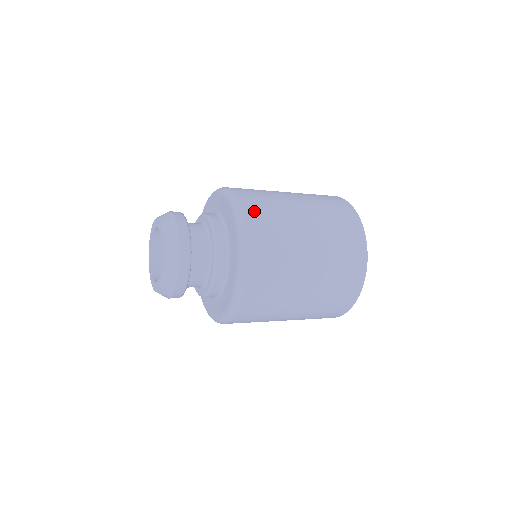
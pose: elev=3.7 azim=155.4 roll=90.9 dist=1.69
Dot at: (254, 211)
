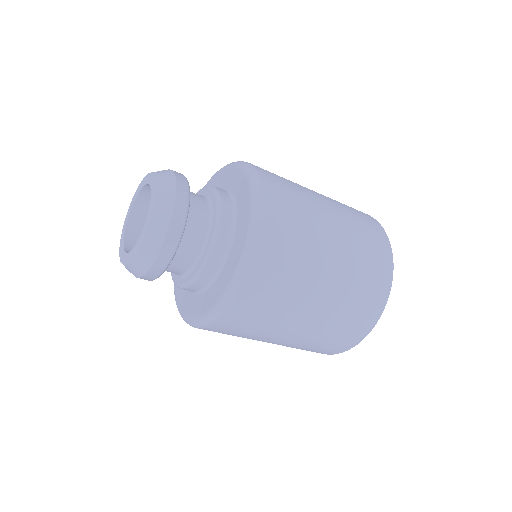
Dot at: (271, 177)
